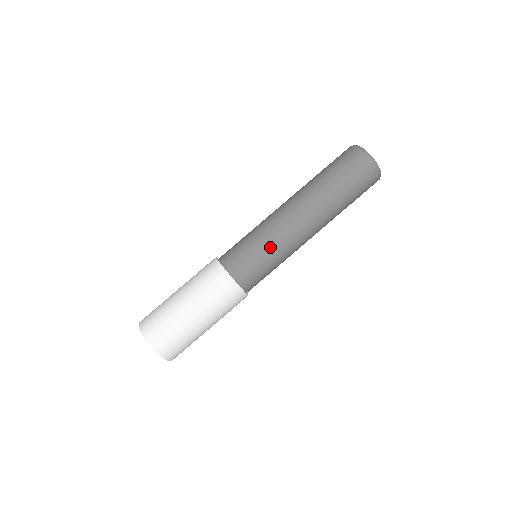
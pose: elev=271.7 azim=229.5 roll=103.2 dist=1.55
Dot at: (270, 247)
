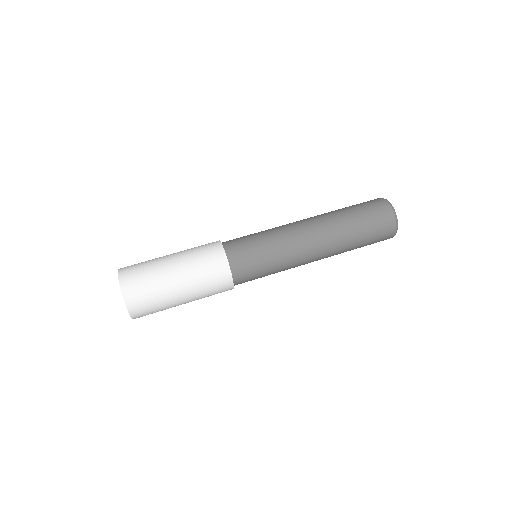
Dot at: (266, 232)
